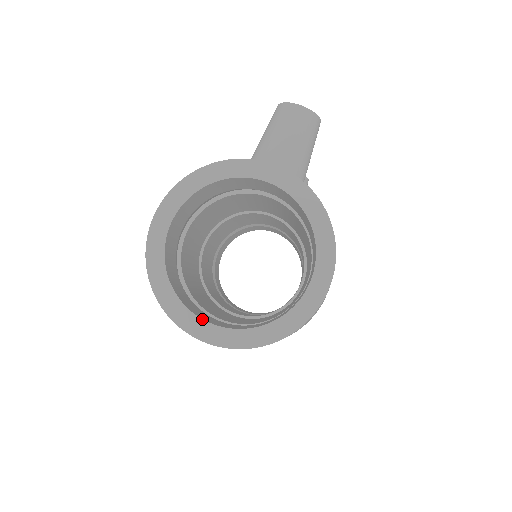
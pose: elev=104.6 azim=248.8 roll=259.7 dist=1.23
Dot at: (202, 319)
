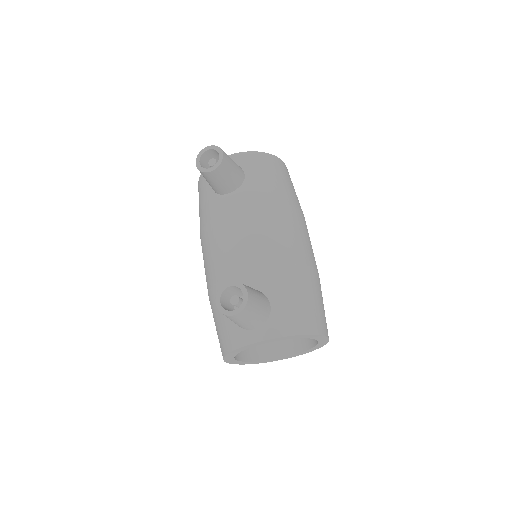
Dot at: occluded
